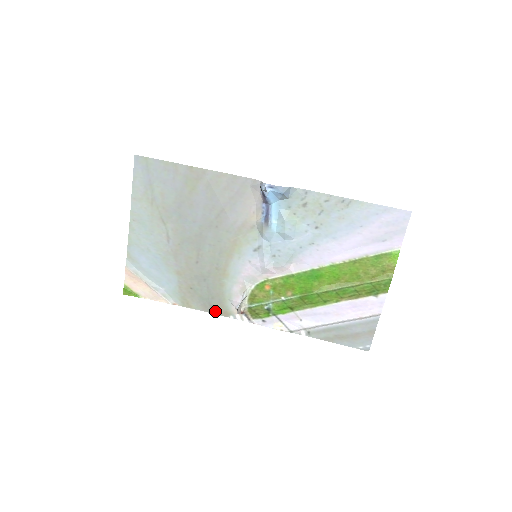
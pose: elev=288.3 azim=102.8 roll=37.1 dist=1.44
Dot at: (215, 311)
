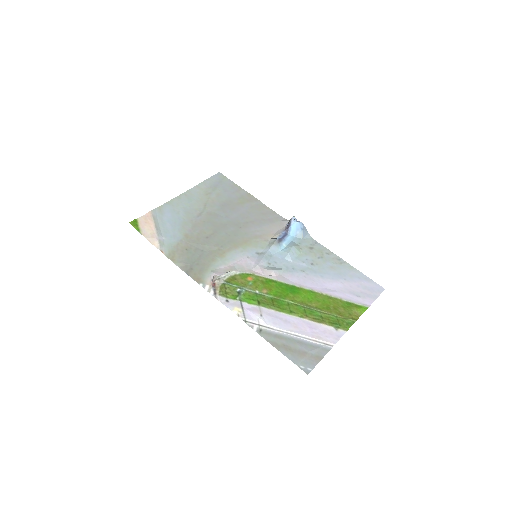
Dot at: (191, 274)
